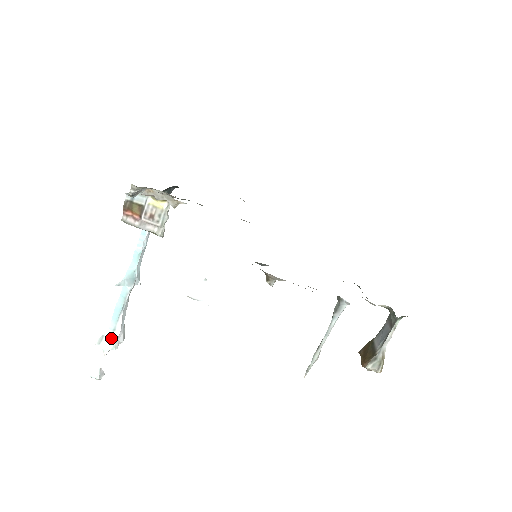
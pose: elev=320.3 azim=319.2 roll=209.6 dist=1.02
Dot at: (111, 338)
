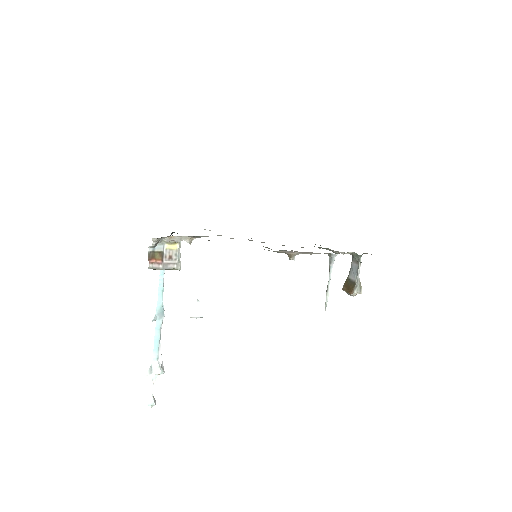
Dot at: (157, 366)
